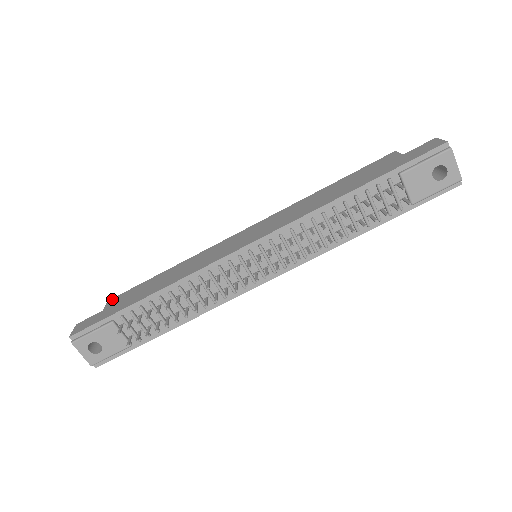
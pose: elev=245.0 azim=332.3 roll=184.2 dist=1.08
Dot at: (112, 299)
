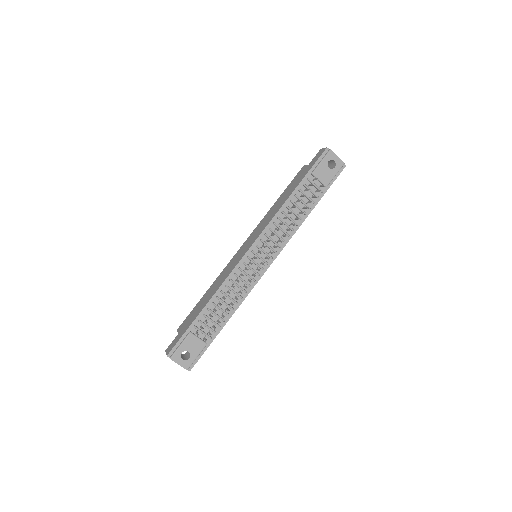
Dot at: (180, 327)
